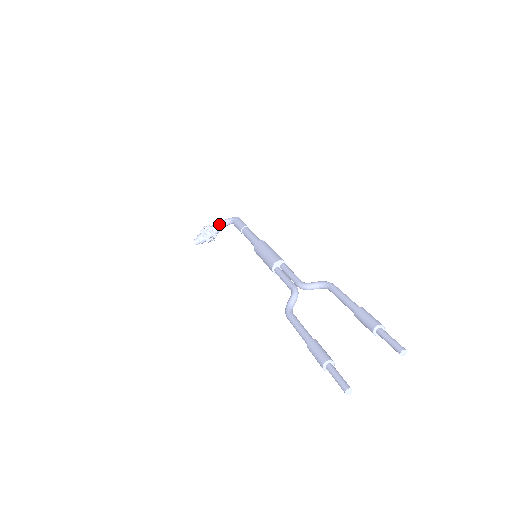
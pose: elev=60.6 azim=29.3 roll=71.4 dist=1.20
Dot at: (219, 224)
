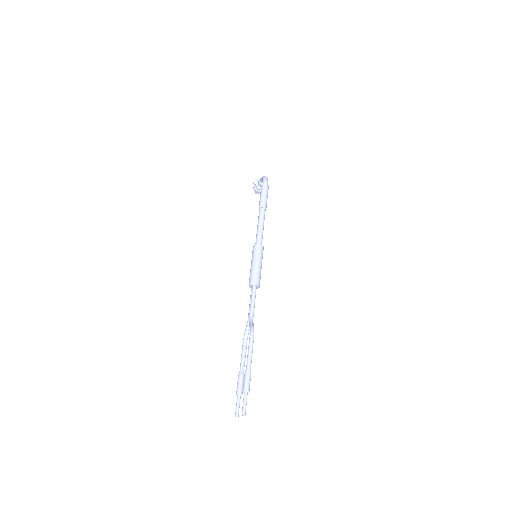
Dot at: (260, 181)
